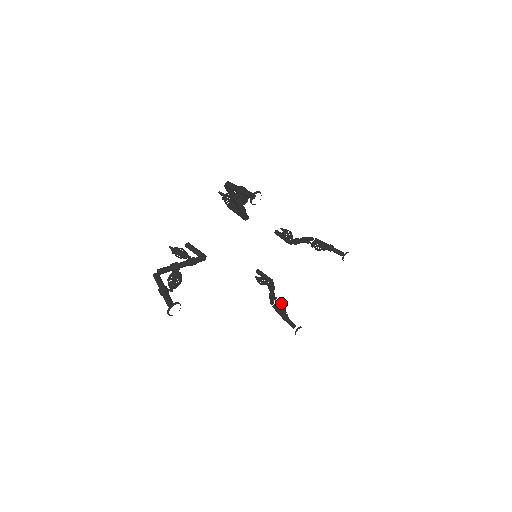
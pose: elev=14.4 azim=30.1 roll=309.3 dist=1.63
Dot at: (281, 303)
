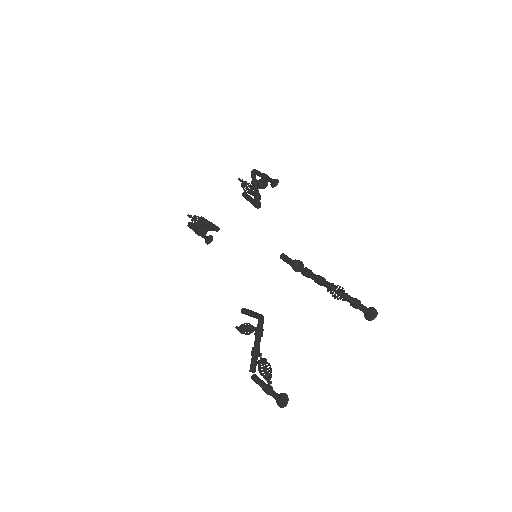
Dot at: occluded
